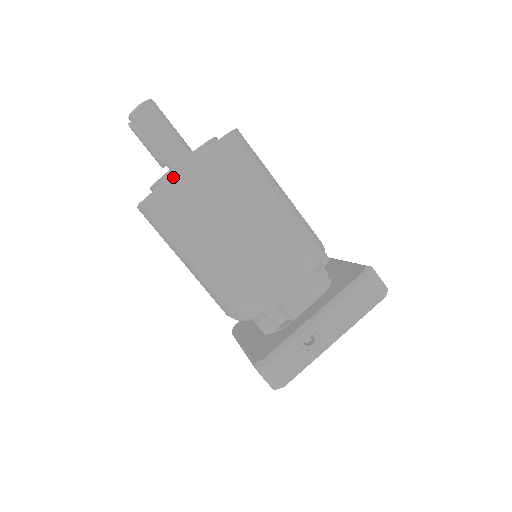
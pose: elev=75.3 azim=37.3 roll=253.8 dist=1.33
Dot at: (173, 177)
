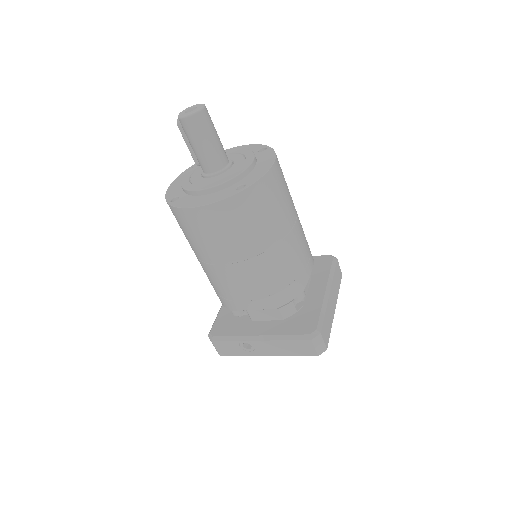
Dot at: (181, 209)
